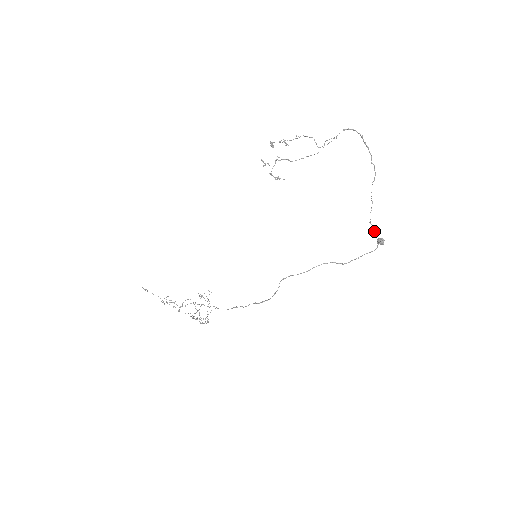
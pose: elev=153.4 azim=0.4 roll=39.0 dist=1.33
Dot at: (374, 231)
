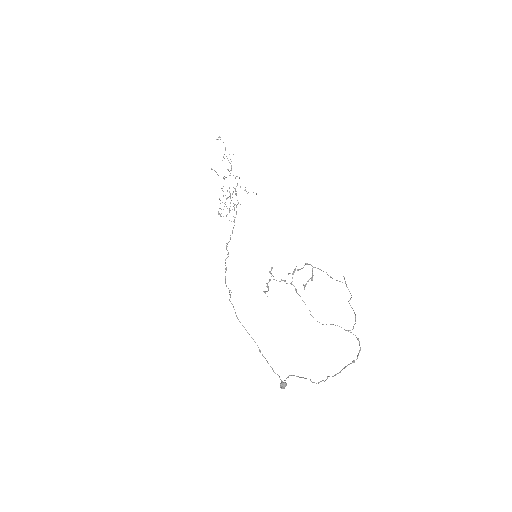
Dot at: occluded
